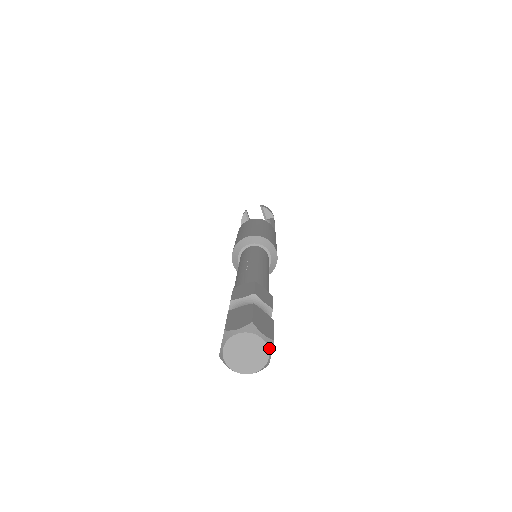
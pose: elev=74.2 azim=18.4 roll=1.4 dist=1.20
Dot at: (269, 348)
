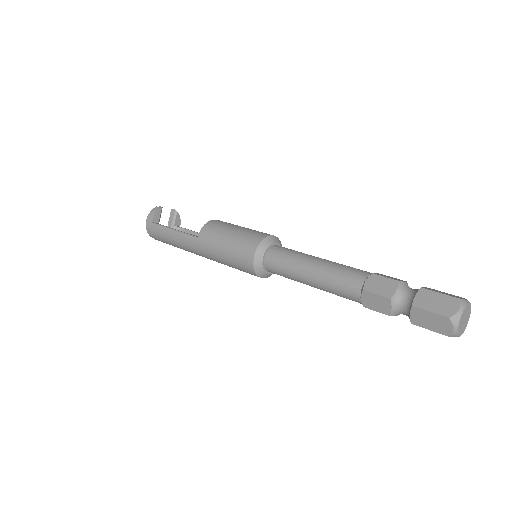
Dot at: (468, 320)
